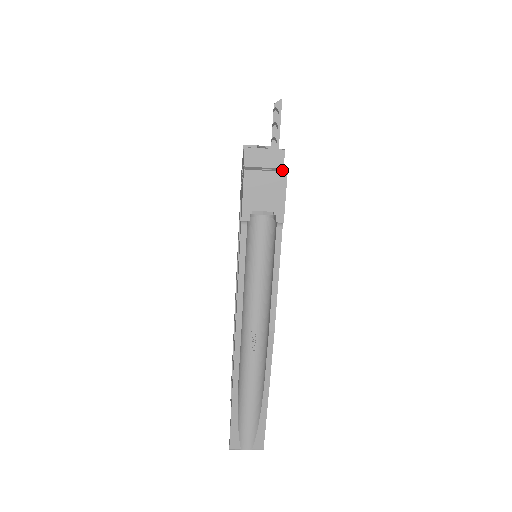
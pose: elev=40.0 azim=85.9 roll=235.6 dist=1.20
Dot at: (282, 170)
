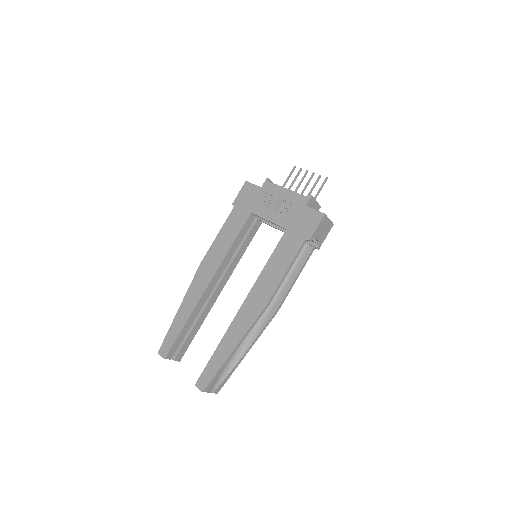
Dot at: occluded
